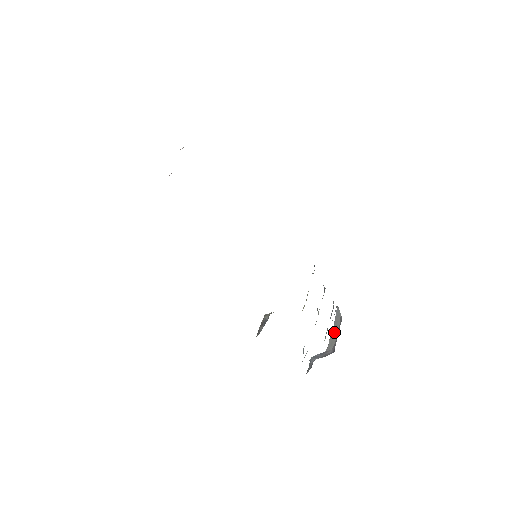
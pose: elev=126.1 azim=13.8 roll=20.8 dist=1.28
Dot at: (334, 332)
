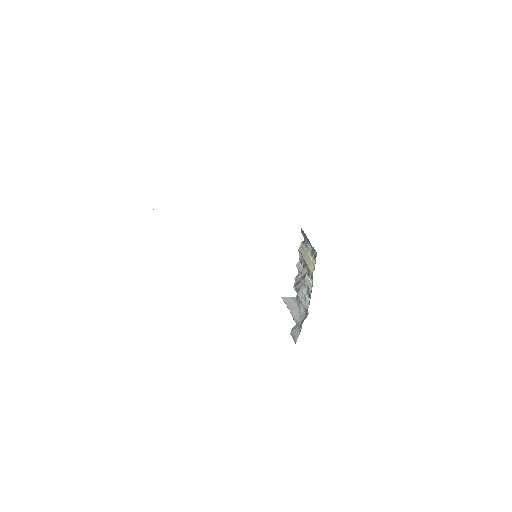
Dot at: (294, 309)
